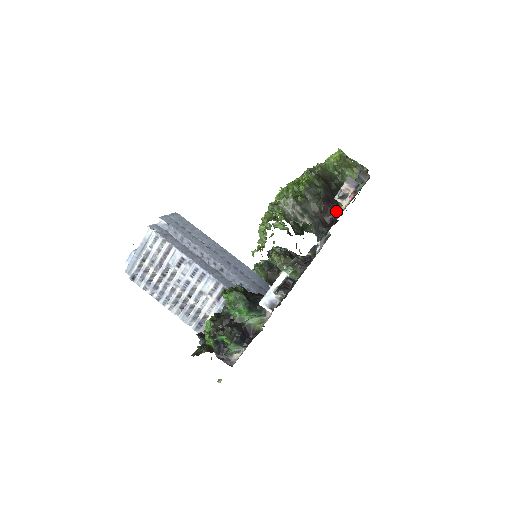
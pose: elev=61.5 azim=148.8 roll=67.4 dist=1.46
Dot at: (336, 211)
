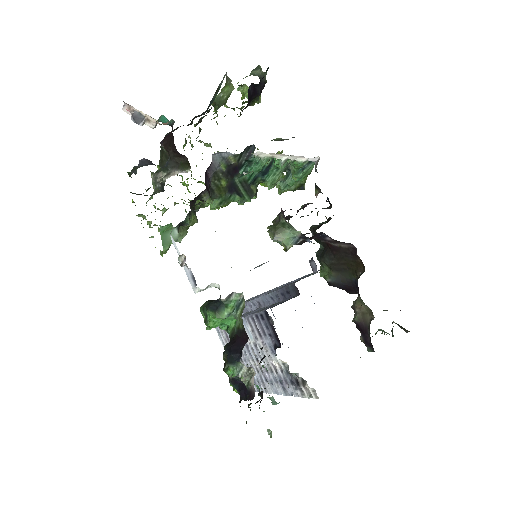
Dot at: (172, 133)
